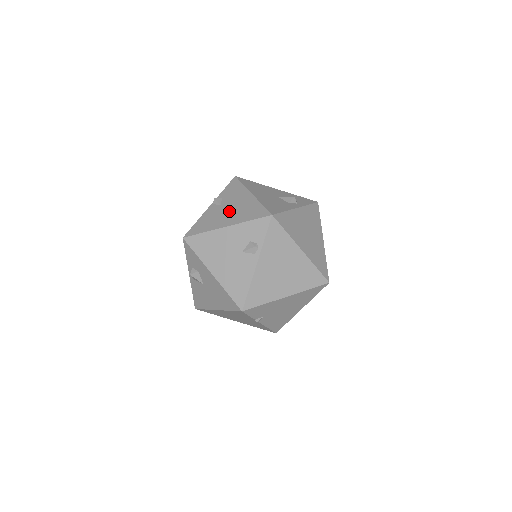
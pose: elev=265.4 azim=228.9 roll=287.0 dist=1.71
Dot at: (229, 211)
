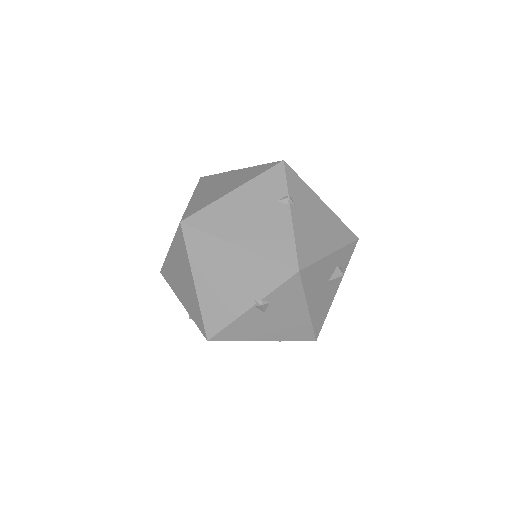
Dot at: (274, 325)
